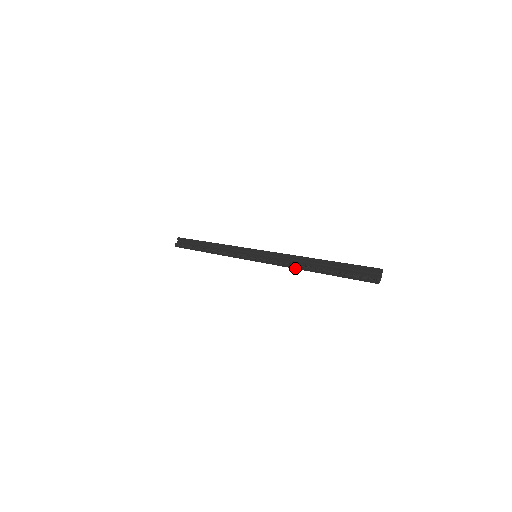
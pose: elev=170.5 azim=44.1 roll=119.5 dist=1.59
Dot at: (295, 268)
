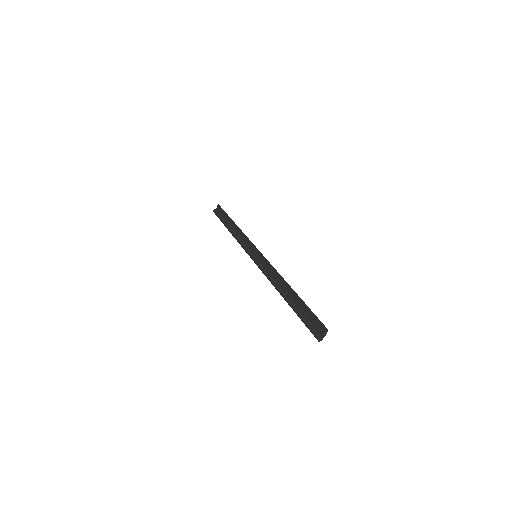
Dot at: (274, 286)
